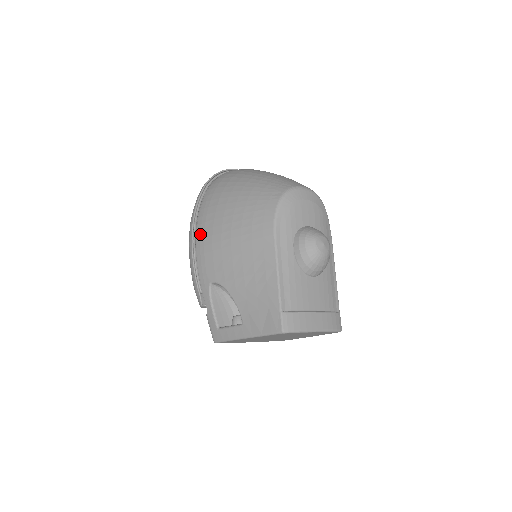
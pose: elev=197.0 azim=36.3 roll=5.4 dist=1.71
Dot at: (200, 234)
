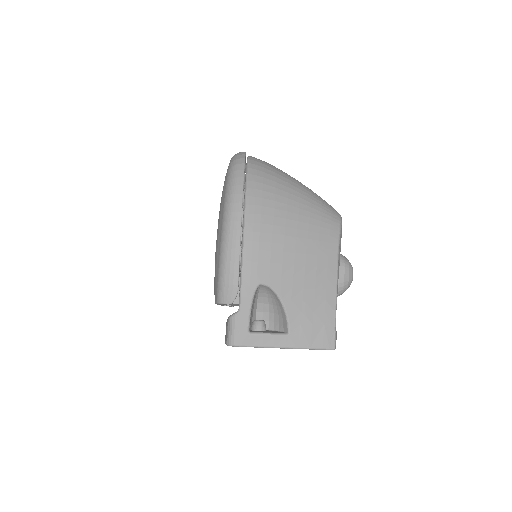
Dot at: (253, 226)
